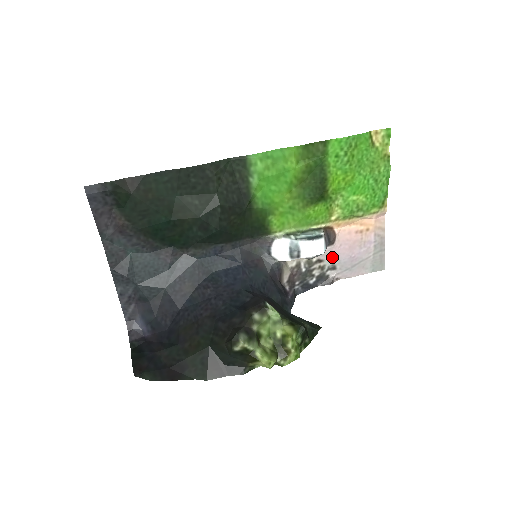
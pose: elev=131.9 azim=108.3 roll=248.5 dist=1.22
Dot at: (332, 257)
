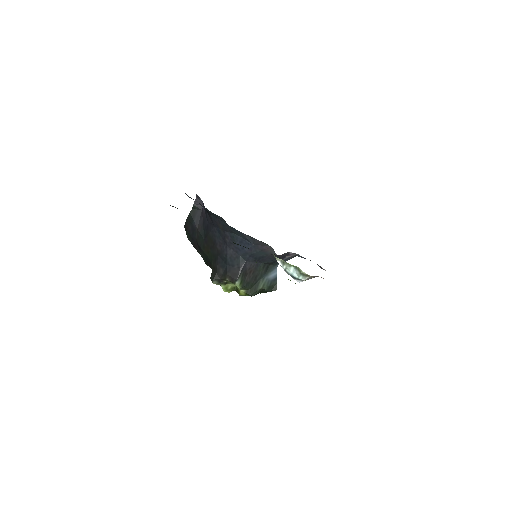
Dot at: occluded
